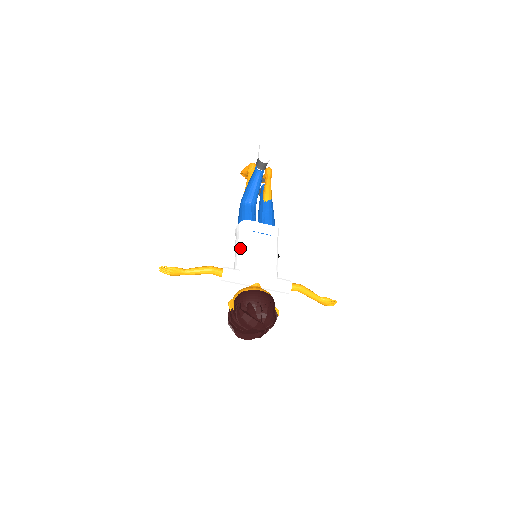
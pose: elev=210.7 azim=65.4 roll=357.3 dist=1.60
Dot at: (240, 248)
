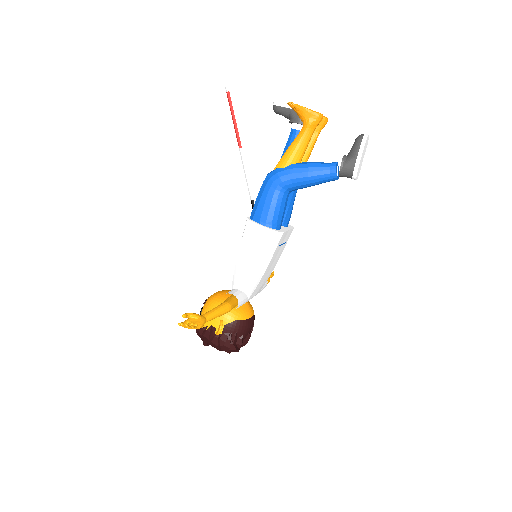
Dot at: (259, 270)
